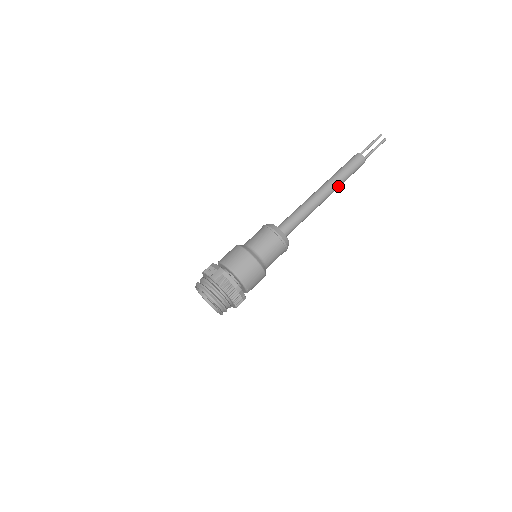
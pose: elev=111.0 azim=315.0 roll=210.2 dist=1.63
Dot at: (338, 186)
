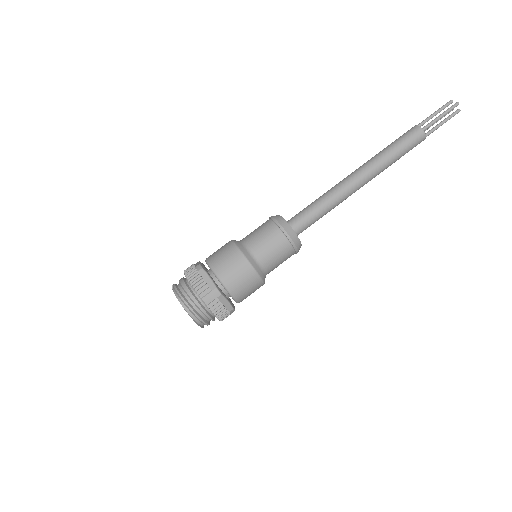
Dot at: occluded
